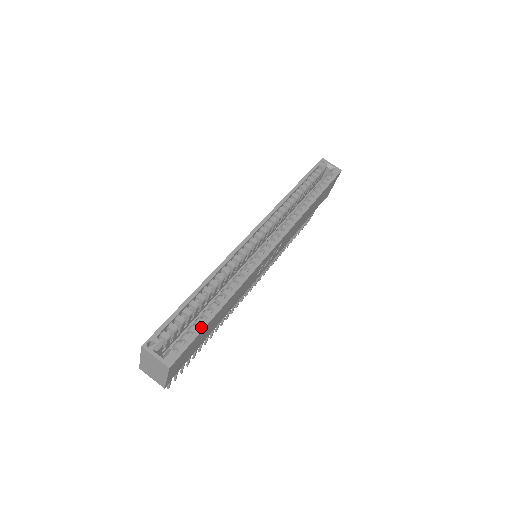
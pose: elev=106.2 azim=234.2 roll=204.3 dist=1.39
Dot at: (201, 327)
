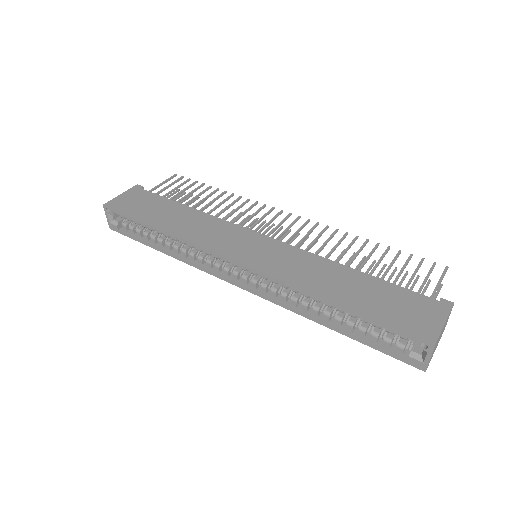
Dot at: (140, 241)
